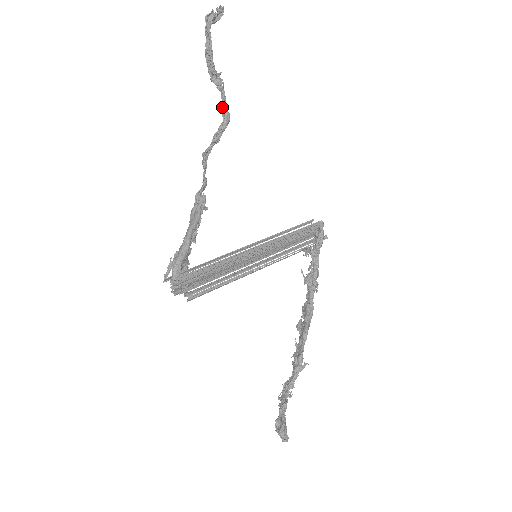
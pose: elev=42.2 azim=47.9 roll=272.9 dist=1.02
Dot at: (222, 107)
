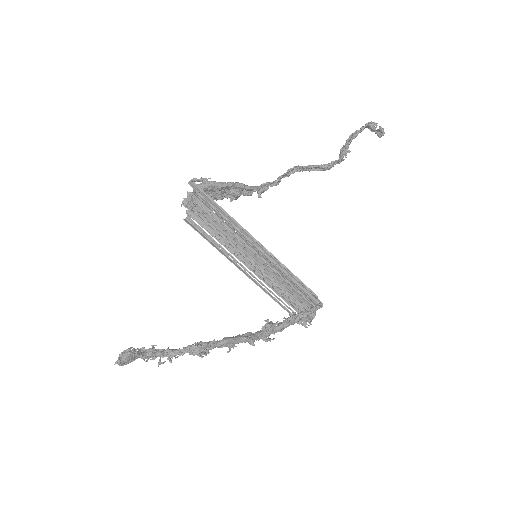
Dot at: occluded
